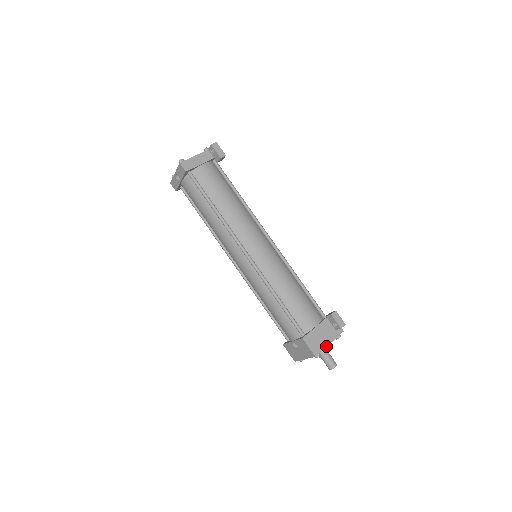
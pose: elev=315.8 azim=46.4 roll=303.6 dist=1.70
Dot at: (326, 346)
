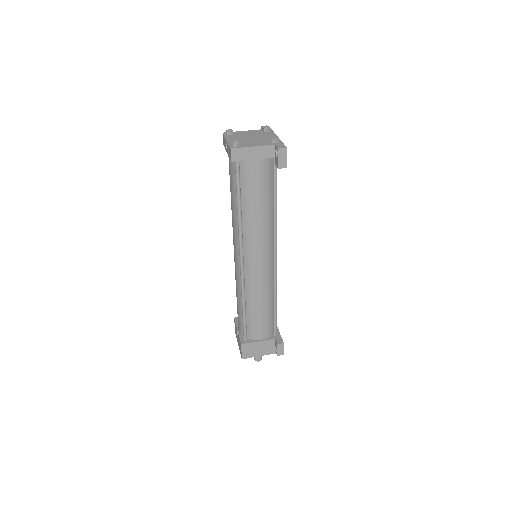
Dot at: (257, 356)
